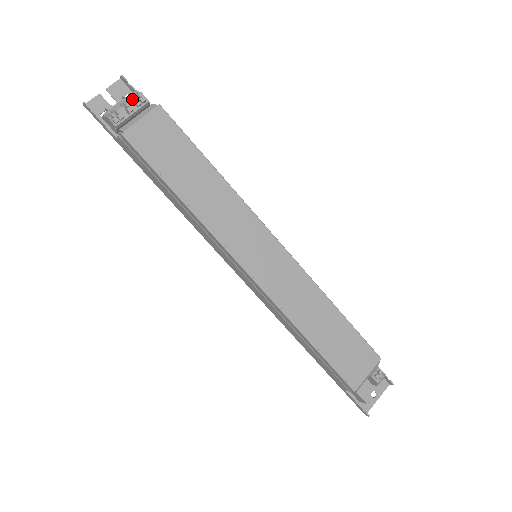
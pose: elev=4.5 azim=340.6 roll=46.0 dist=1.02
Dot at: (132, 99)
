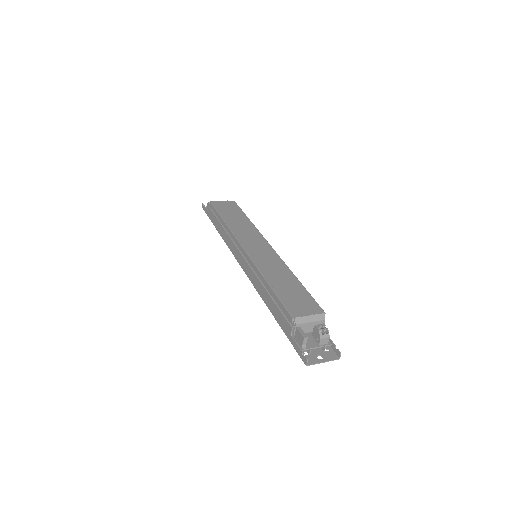
Dot at: occluded
